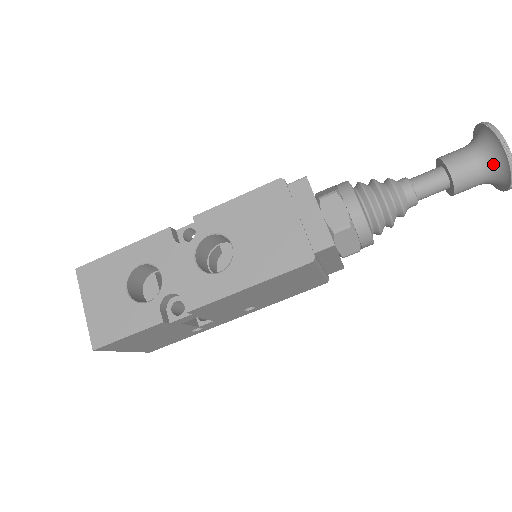
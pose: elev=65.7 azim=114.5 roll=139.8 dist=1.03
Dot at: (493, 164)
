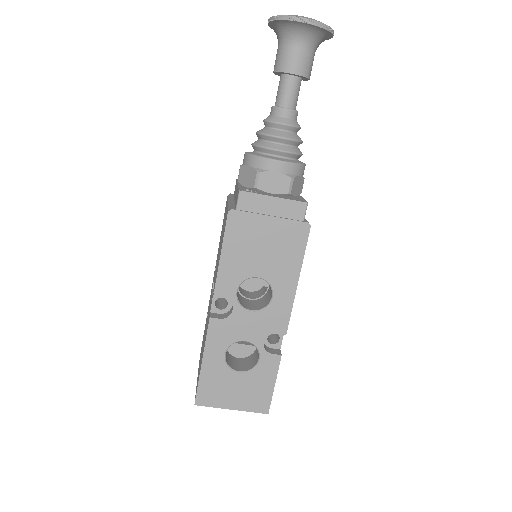
Dot at: (314, 39)
